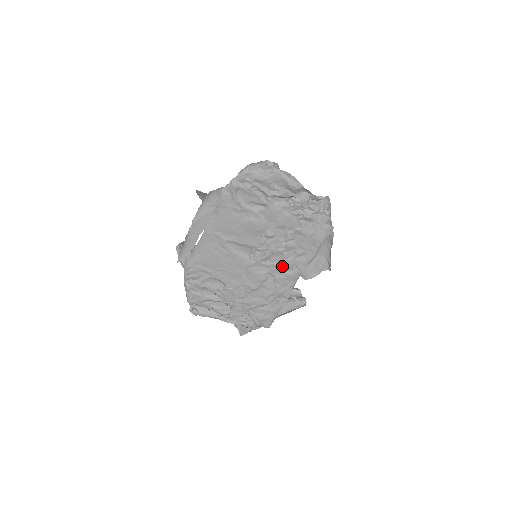
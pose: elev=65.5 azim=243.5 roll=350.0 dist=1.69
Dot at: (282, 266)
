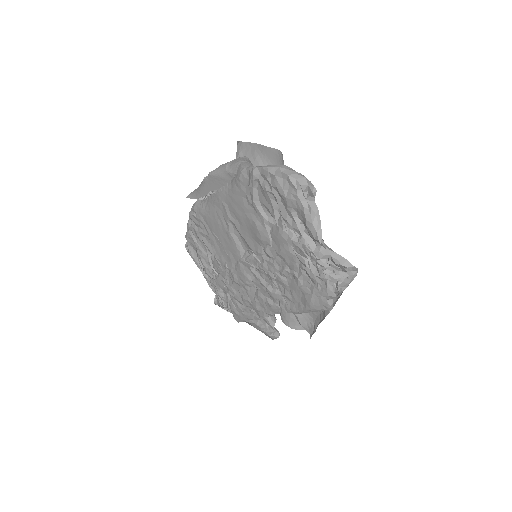
Dot at: (267, 290)
